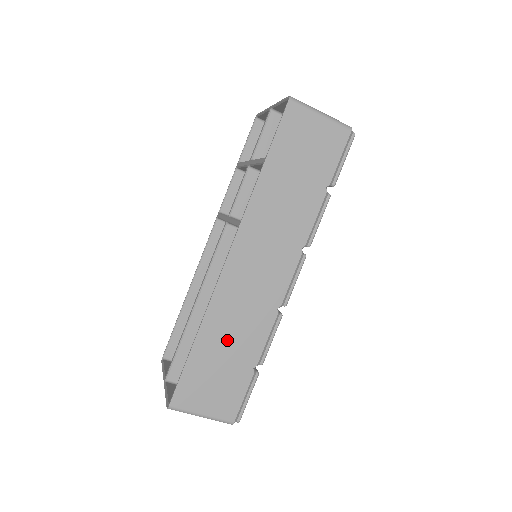
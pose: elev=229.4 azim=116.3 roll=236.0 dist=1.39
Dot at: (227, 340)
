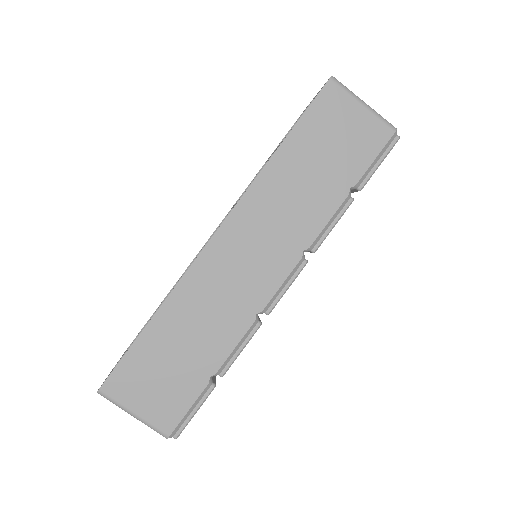
Dot at: (188, 332)
